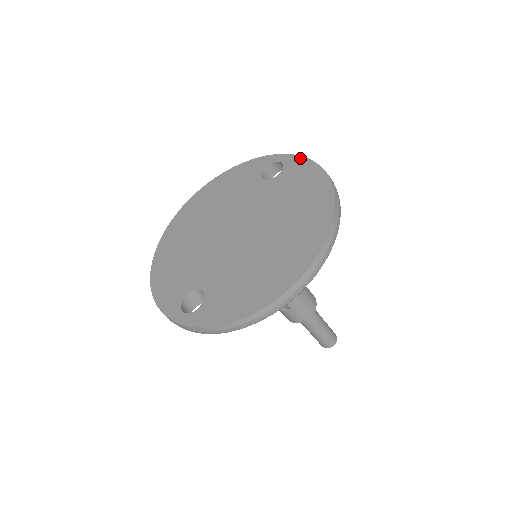
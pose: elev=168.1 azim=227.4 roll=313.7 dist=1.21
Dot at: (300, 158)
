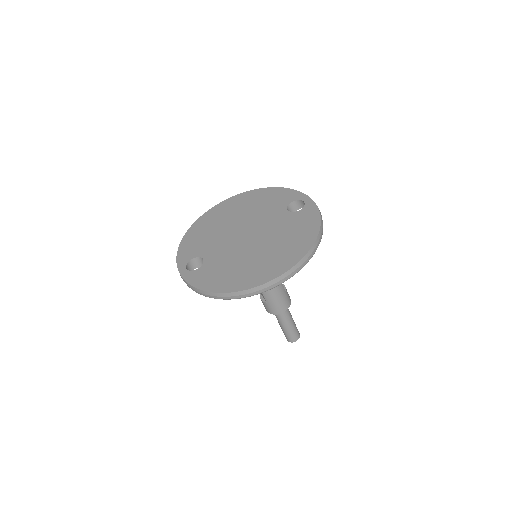
Dot at: (316, 208)
